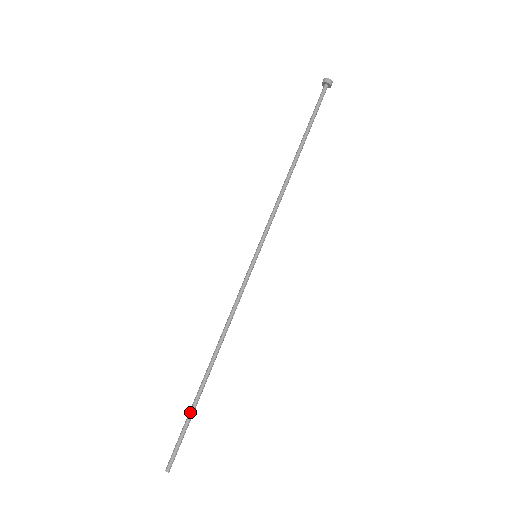
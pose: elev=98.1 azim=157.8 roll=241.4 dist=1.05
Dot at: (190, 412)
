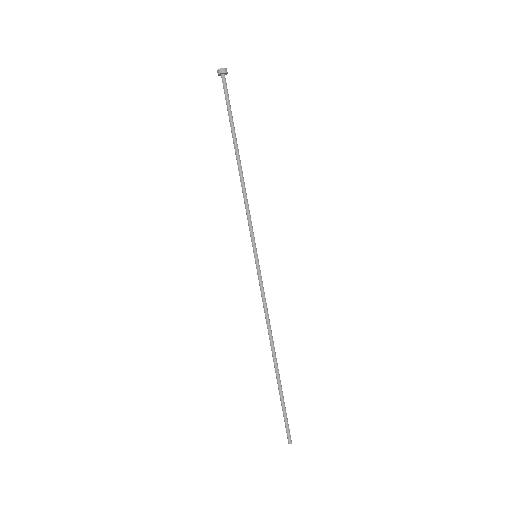
Dot at: occluded
